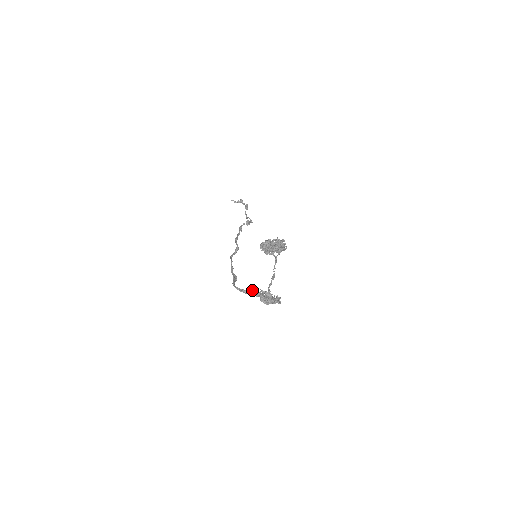
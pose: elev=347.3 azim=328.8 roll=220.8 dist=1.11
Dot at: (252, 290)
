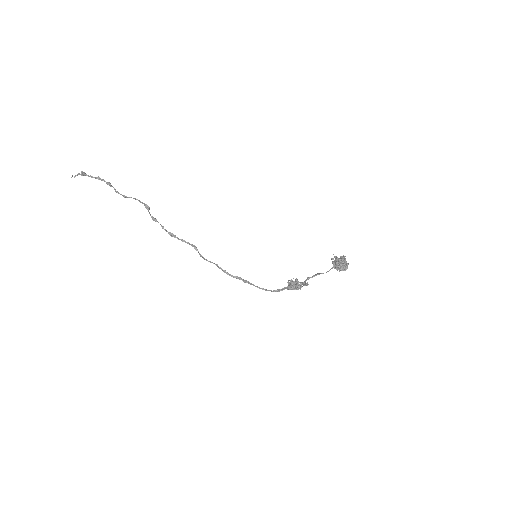
Dot at: (290, 288)
